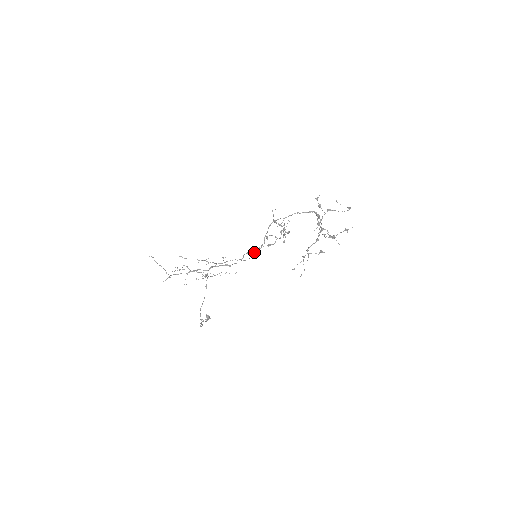
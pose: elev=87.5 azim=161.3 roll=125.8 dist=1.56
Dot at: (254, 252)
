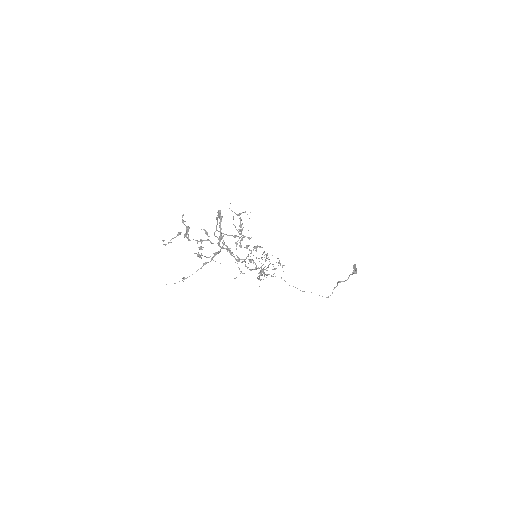
Dot at: (241, 262)
